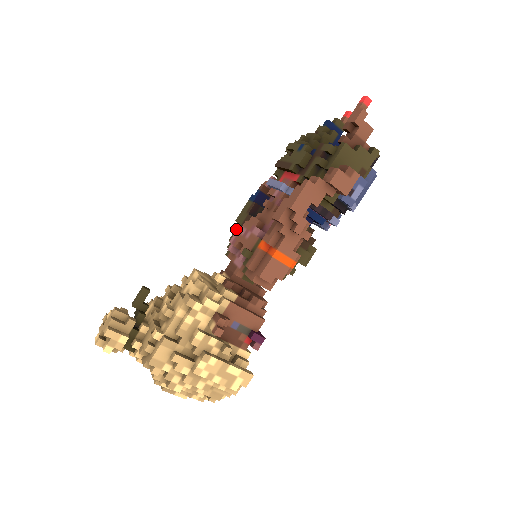
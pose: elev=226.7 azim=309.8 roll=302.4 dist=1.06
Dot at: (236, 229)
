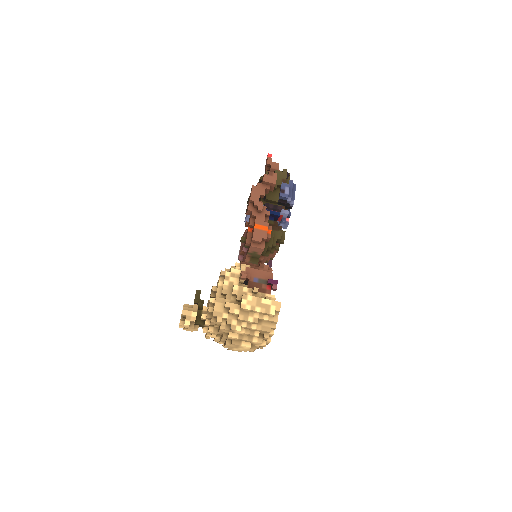
Dot at: occluded
